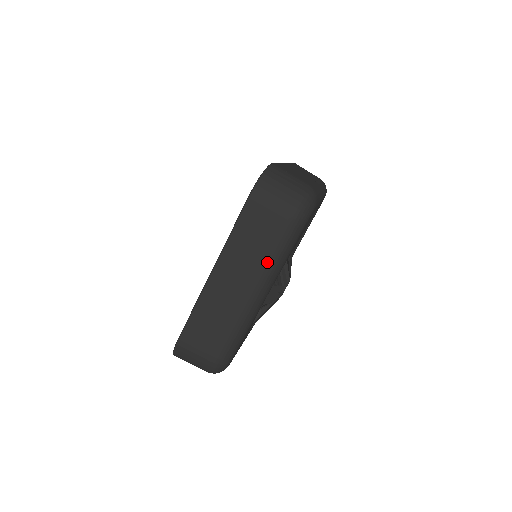
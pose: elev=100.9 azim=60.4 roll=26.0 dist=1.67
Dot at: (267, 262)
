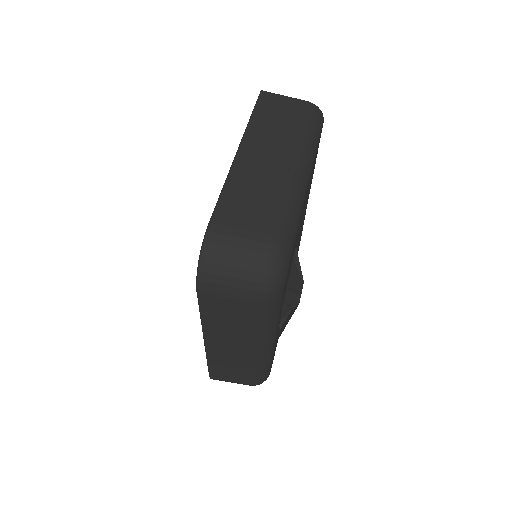
Dot at: (256, 333)
